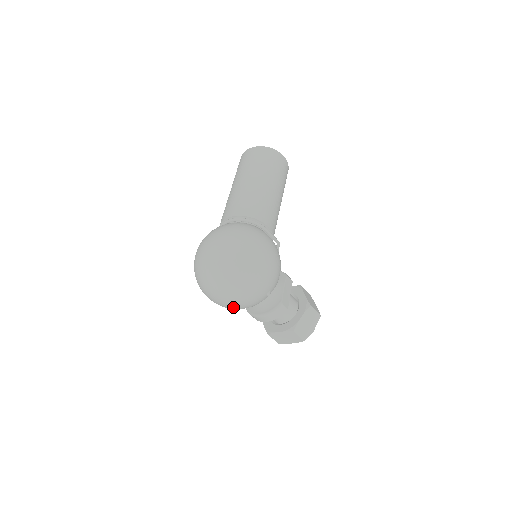
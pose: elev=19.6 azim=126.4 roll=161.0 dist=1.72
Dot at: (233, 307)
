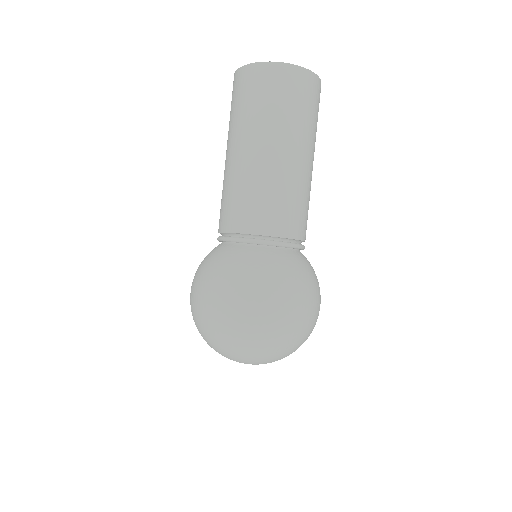
Dot at: occluded
